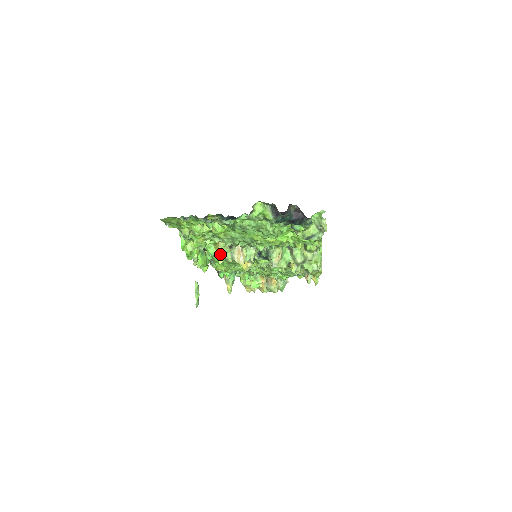
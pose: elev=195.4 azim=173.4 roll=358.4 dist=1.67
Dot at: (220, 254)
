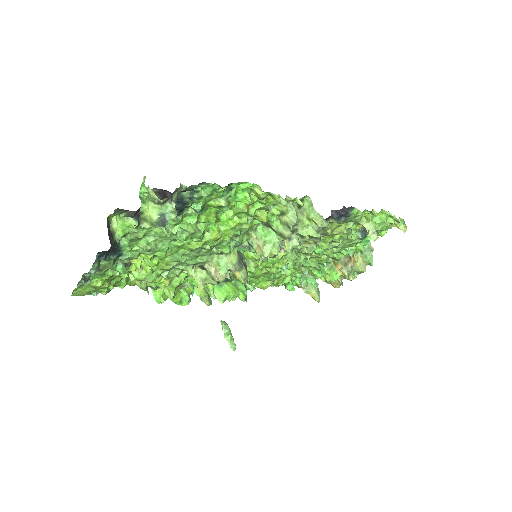
Dot at: (197, 283)
